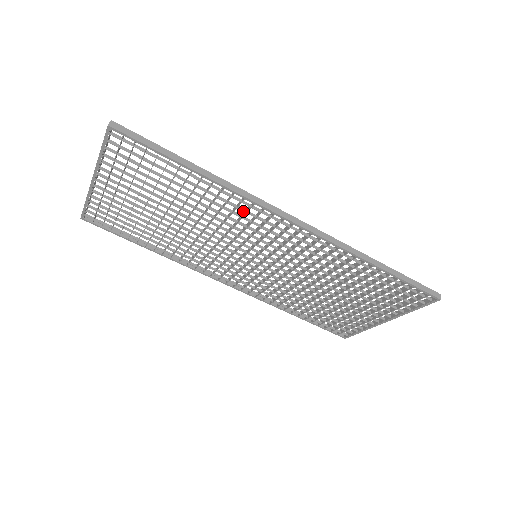
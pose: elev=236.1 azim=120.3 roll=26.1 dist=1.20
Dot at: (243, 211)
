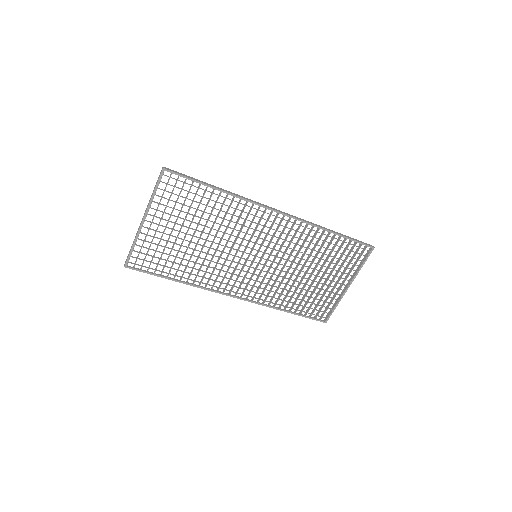
Dot at: (247, 213)
